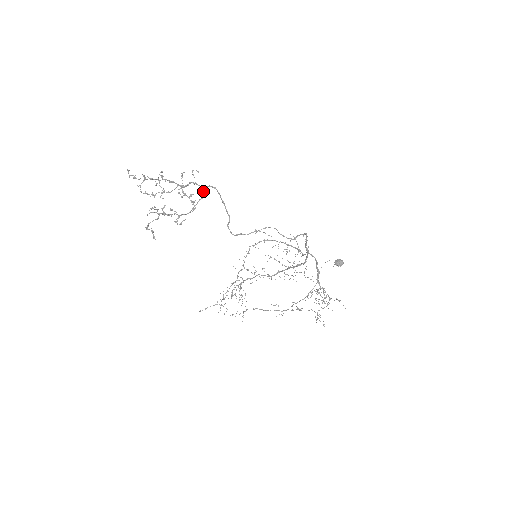
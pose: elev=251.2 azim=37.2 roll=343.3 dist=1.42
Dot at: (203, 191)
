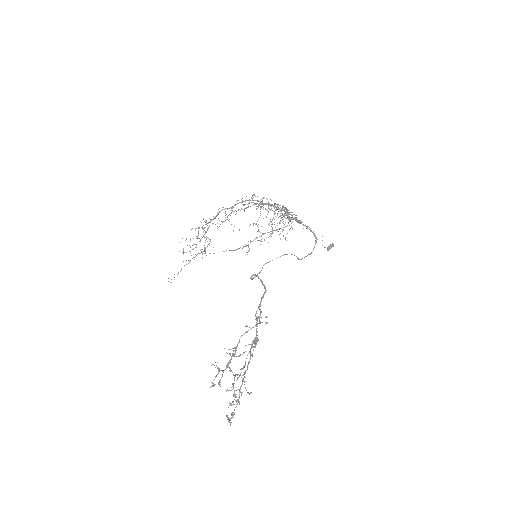
Dot at: occluded
